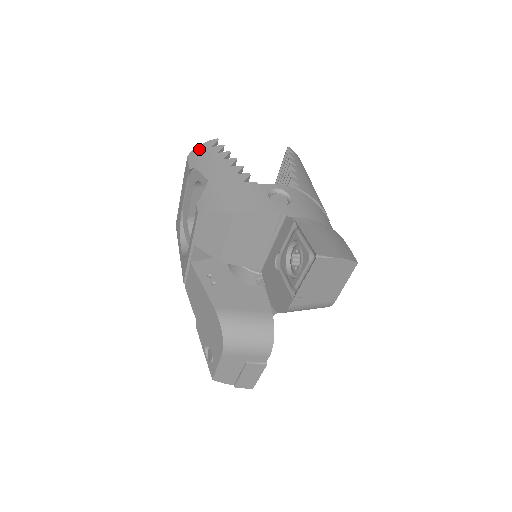
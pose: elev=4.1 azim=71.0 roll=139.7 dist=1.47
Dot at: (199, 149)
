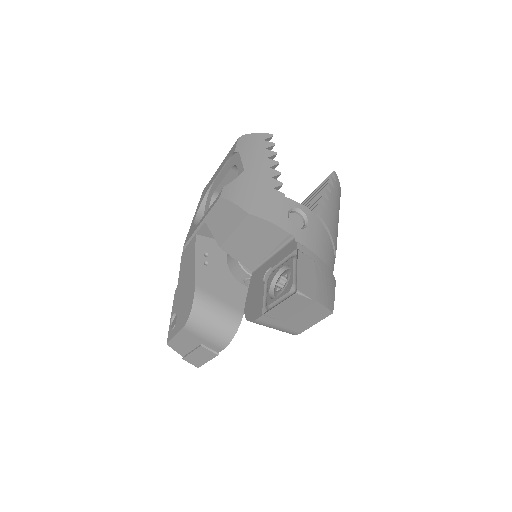
Dot at: (252, 136)
